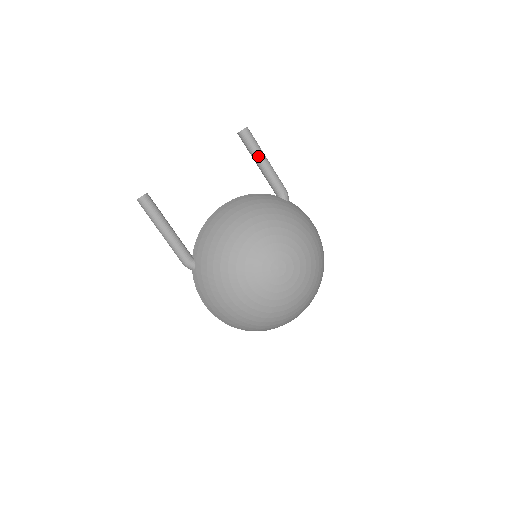
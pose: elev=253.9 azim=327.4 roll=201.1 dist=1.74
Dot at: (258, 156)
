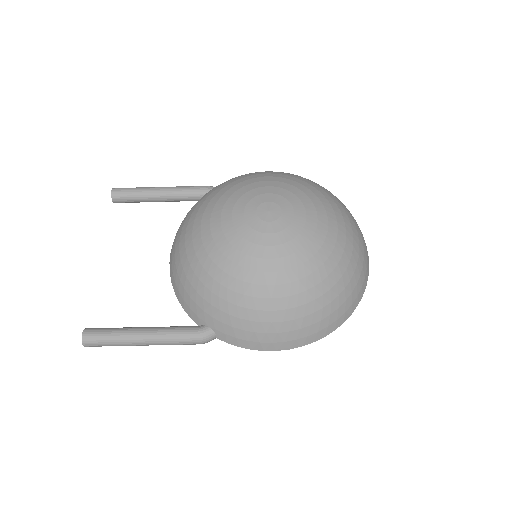
Dot at: (149, 193)
